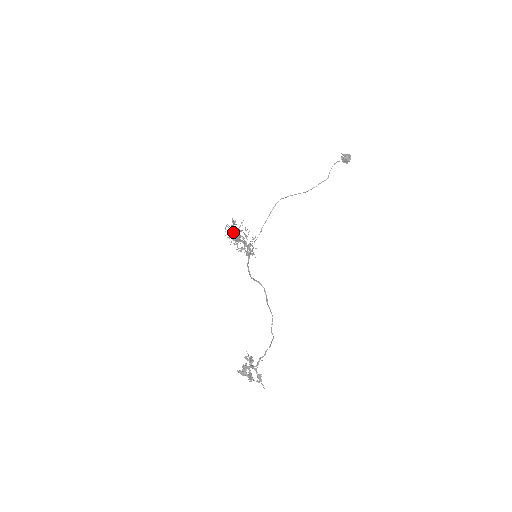
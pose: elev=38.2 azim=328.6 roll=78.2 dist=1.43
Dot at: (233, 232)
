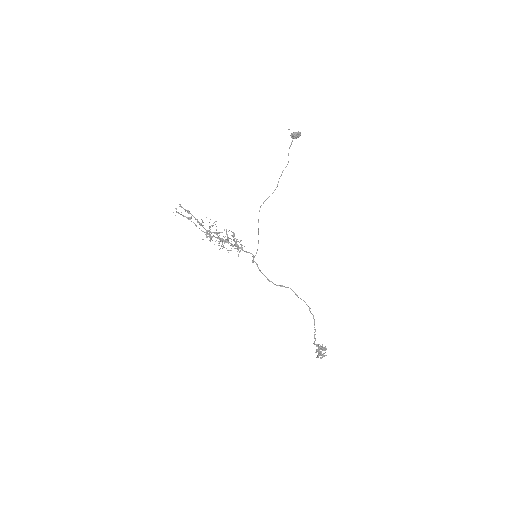
Dot at: (207, 232)
